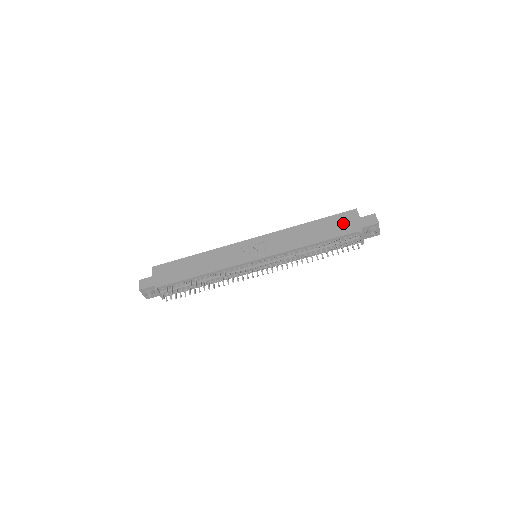
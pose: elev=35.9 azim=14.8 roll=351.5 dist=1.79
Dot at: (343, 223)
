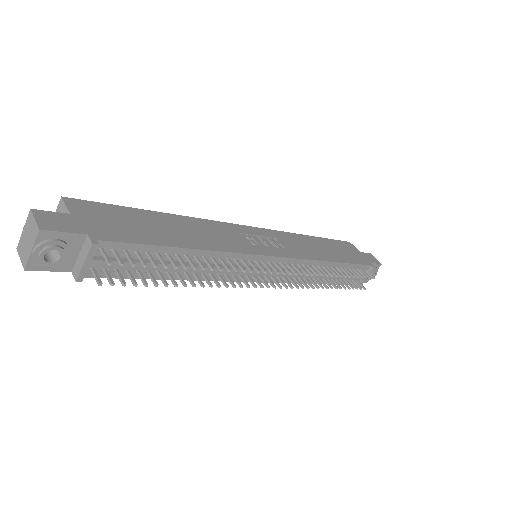
Dot at: (349, 251)
